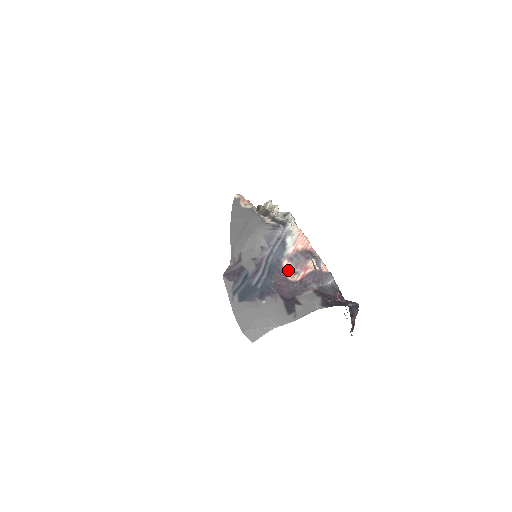
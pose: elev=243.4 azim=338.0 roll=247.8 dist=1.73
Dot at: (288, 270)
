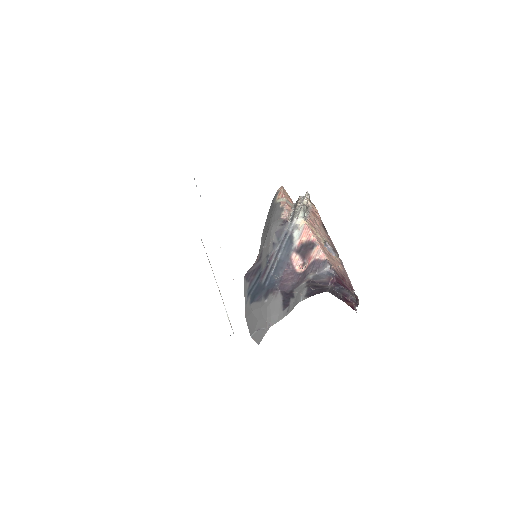
Dot at: (297, 262)
